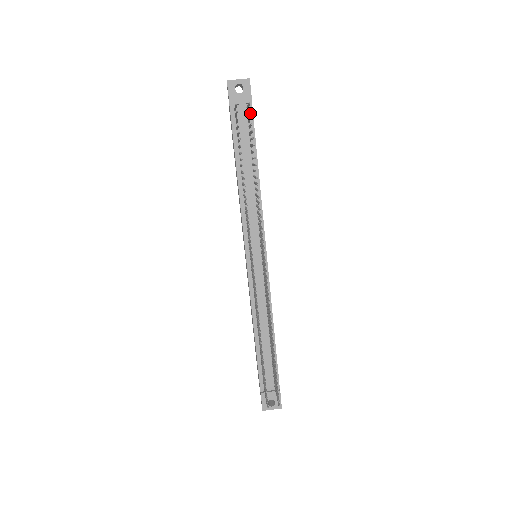
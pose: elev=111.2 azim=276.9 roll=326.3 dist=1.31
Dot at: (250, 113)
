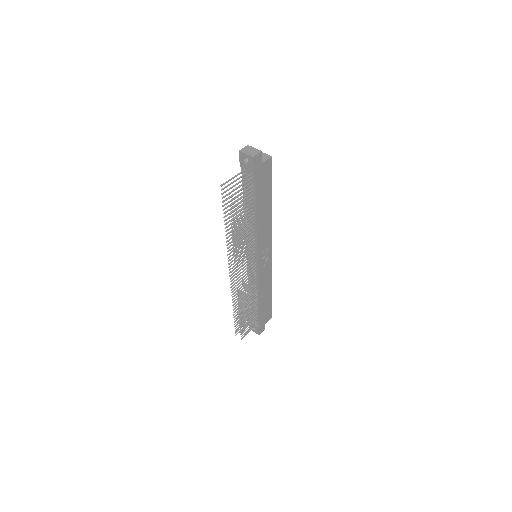
Dot at: (253, 178)
